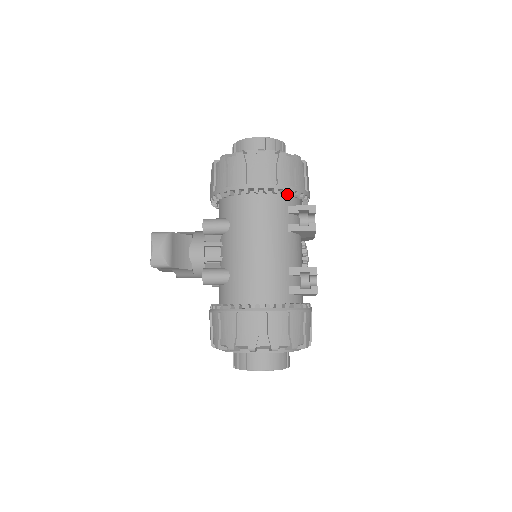
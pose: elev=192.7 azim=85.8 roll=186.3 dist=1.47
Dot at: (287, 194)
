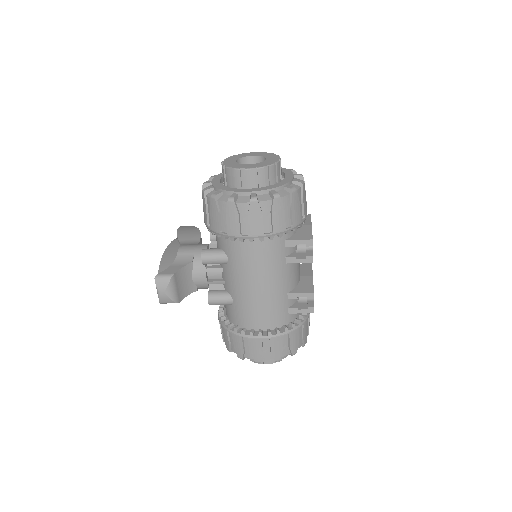
Dot at: occluded
